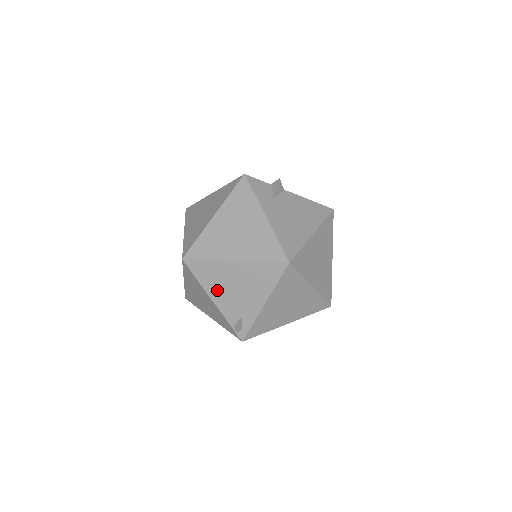
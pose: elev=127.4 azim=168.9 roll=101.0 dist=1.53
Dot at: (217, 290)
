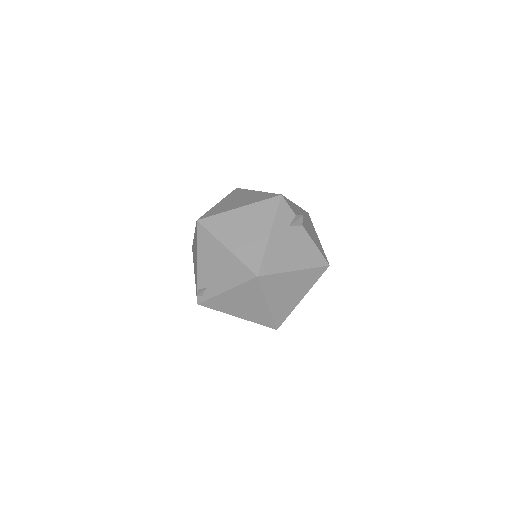
Dot at: (204, 258)
